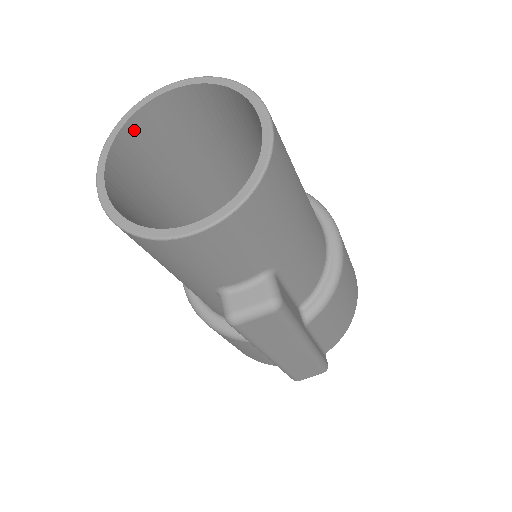
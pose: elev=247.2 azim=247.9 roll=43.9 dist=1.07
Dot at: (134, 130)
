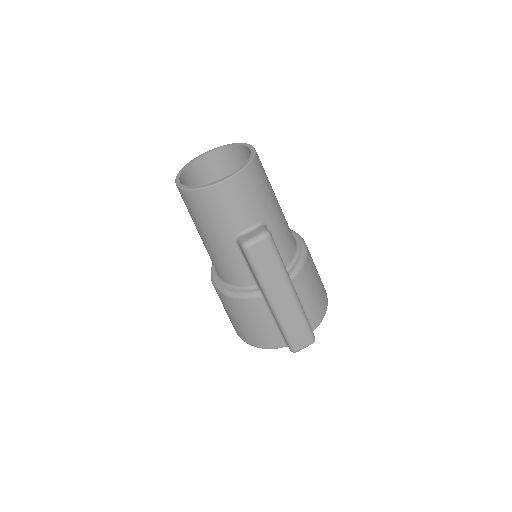
Dot at: (190, 171)
